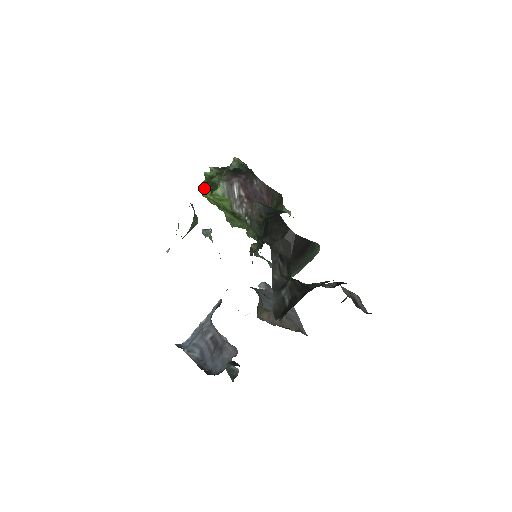
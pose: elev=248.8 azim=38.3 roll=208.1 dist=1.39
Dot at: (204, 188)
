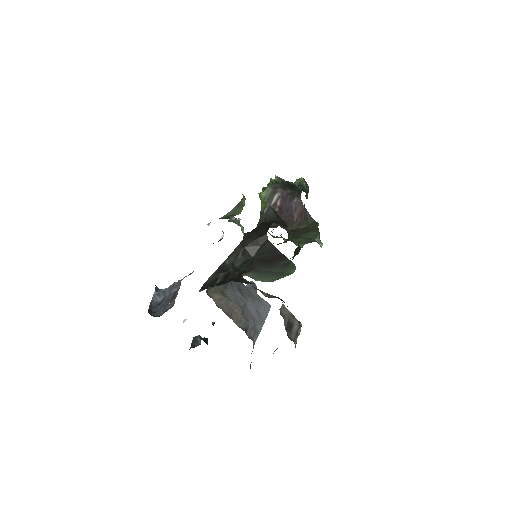
Dot at: (263, 190)
